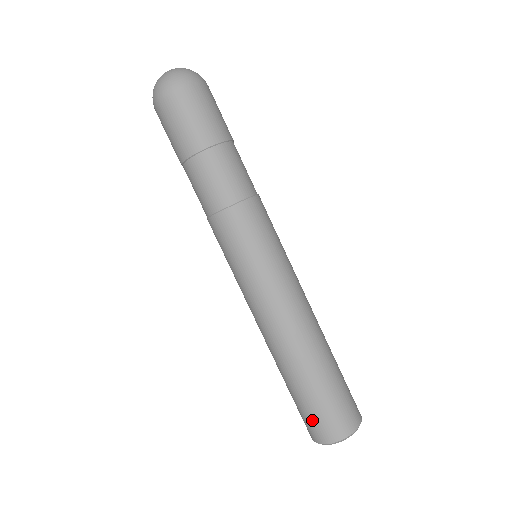
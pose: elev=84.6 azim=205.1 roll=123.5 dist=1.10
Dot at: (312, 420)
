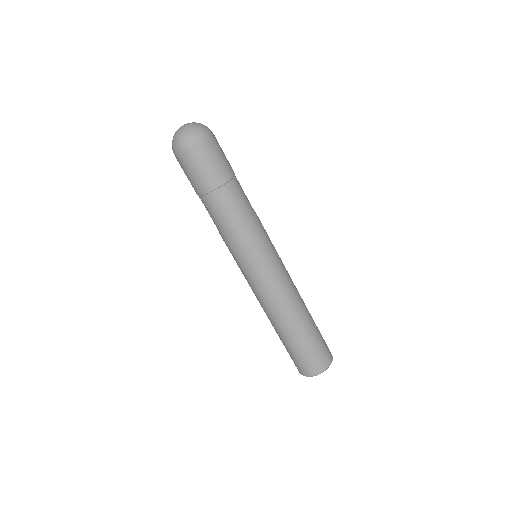
Dot at: (301, 362)
